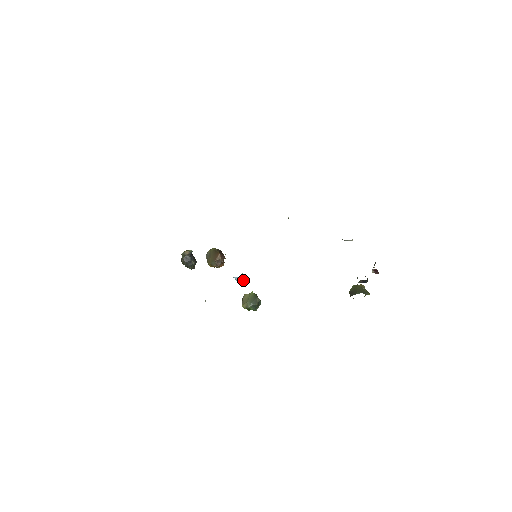
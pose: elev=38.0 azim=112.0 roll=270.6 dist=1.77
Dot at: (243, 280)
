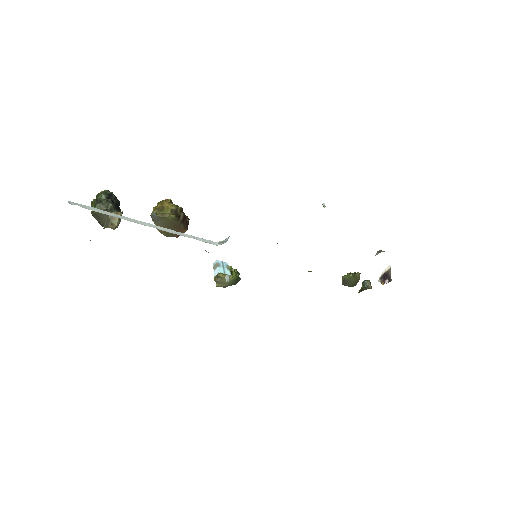
Dot at: occluded
